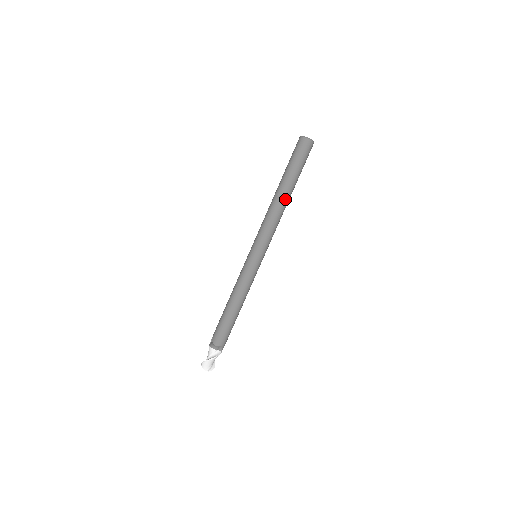
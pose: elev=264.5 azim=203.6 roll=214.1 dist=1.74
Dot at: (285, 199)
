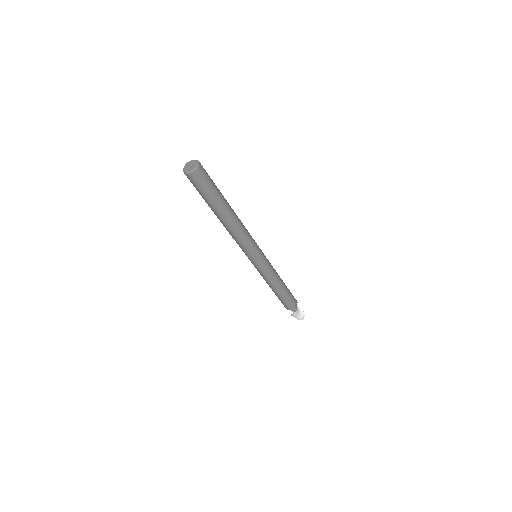
Dot at: (224, 222)
